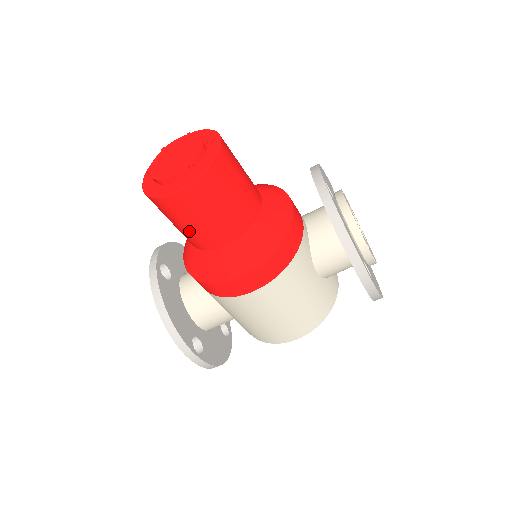
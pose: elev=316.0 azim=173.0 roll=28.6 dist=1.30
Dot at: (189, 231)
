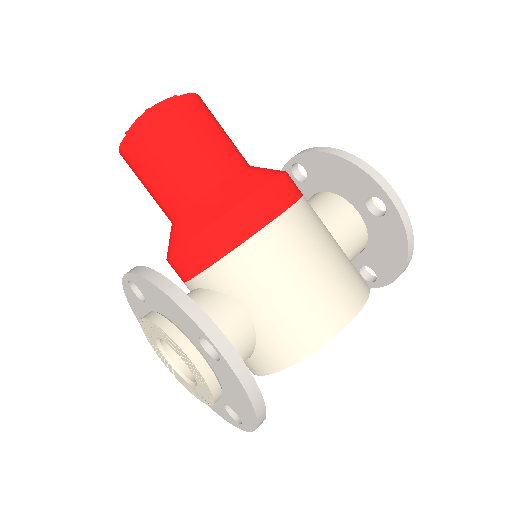
Dot at: (182, 164)
